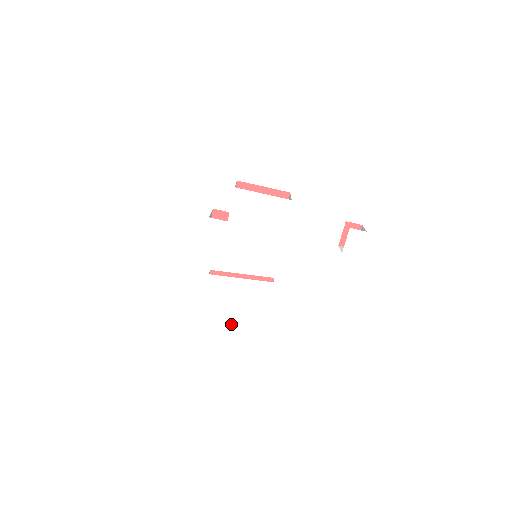
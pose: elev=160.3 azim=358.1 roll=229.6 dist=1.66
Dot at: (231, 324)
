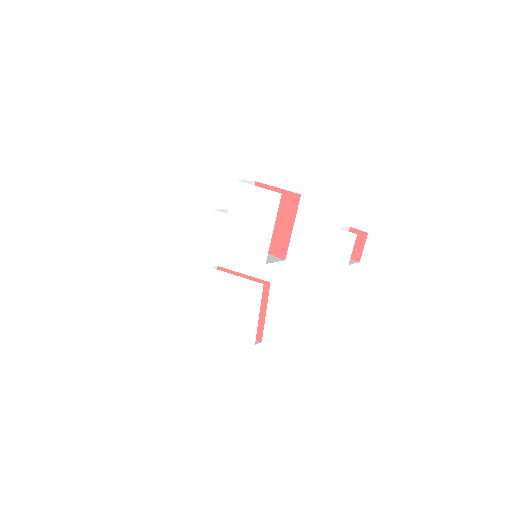
Dot at: (225, 325)
